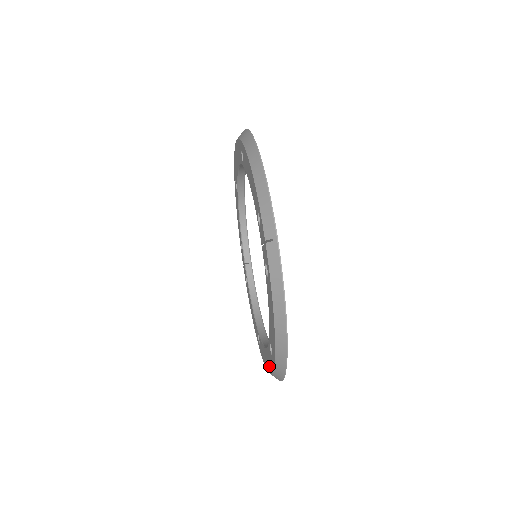
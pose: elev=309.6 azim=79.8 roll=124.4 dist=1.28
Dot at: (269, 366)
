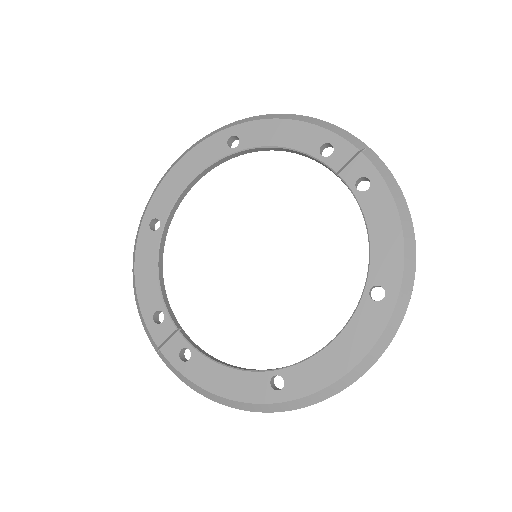
Dot at: (362, 344)
